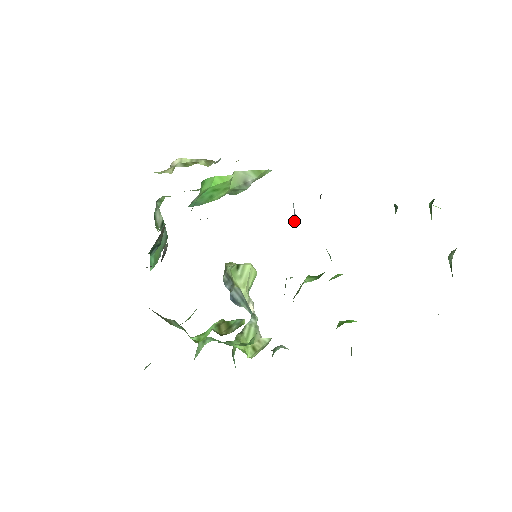
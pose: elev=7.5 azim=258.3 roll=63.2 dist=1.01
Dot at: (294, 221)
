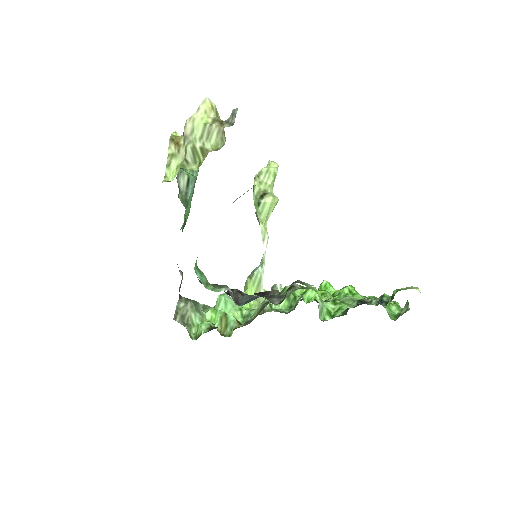
Dot at: occluded
